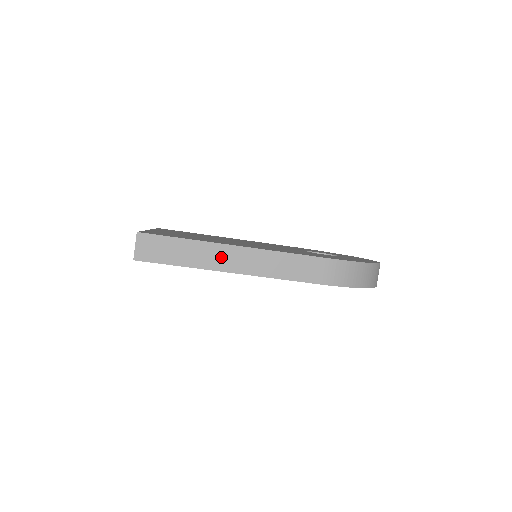
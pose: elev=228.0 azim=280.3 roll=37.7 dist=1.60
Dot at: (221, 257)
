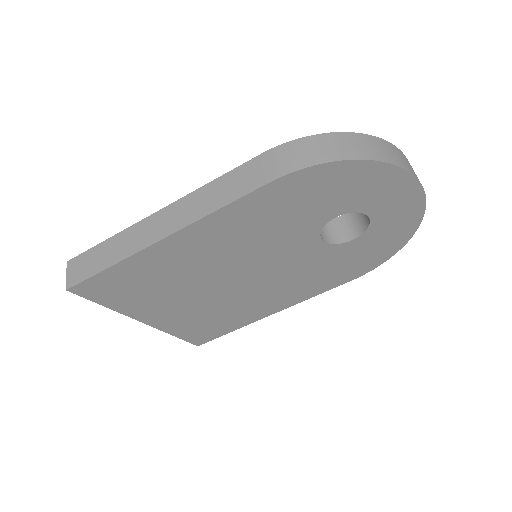
Dot at: (147, 231)
